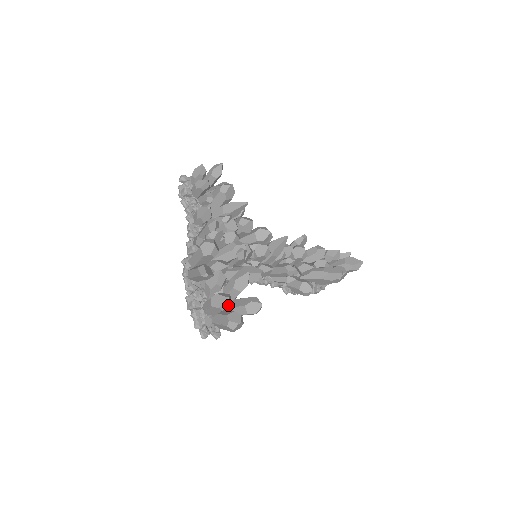
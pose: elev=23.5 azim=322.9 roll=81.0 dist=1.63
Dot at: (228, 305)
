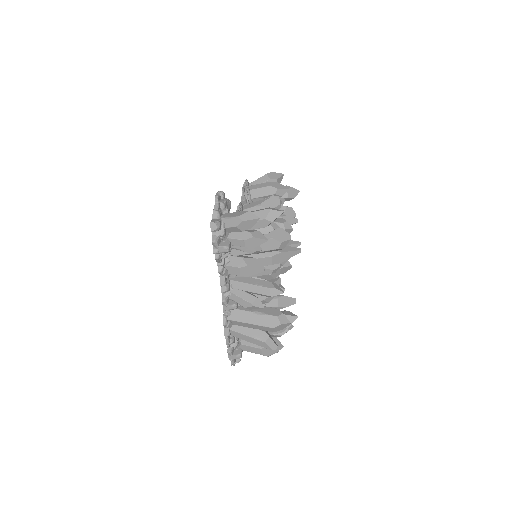
Dot at: occluded
